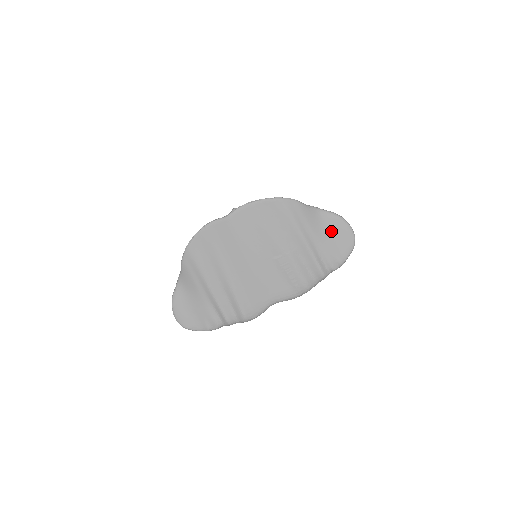
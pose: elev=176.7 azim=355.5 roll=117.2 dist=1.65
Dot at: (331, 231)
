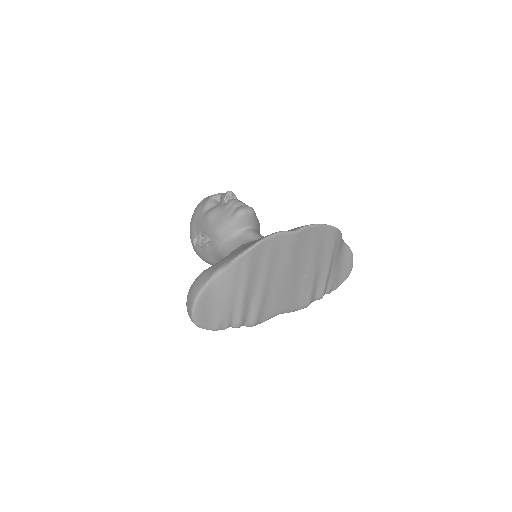
Dot at: (342, 262)
